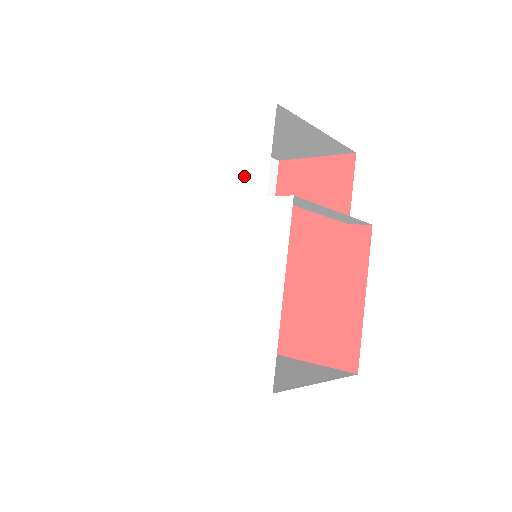
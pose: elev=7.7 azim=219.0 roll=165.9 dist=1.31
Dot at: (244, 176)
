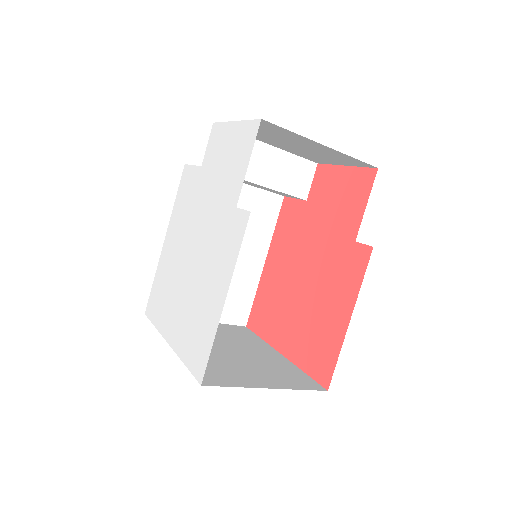
Dot at: (229, 184)
